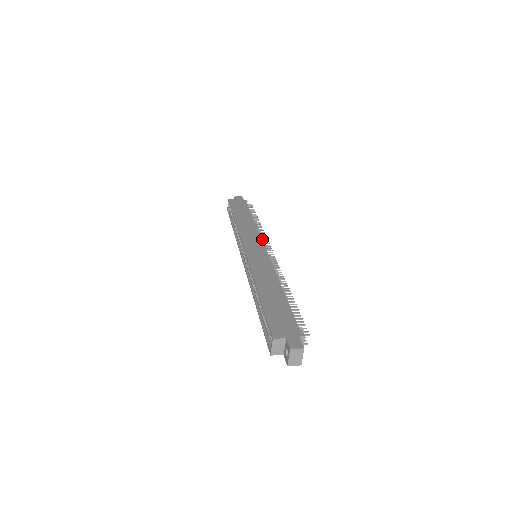
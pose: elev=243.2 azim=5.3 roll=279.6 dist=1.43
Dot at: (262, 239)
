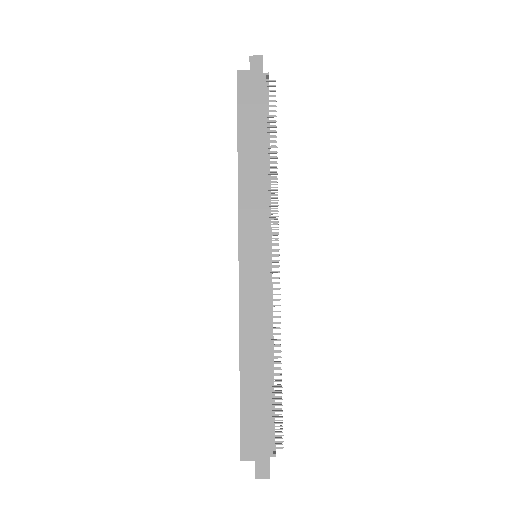
Dot at: occluded
